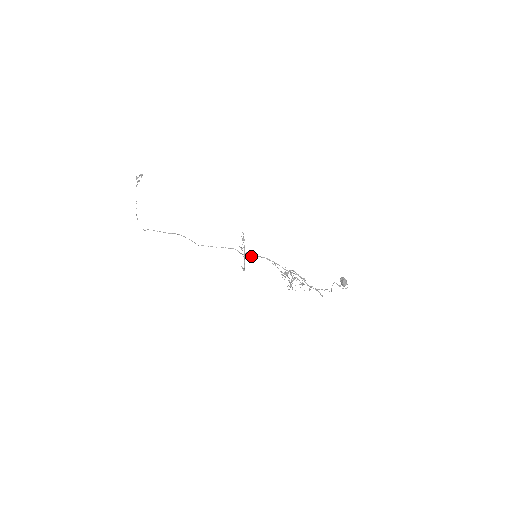
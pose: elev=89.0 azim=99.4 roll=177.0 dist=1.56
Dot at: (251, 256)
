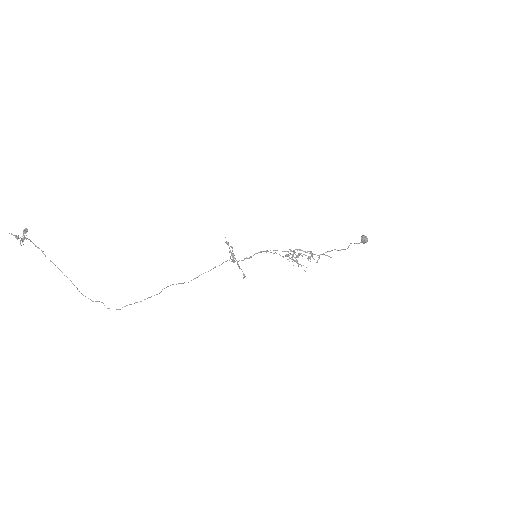
Dot at: (246, 258)
